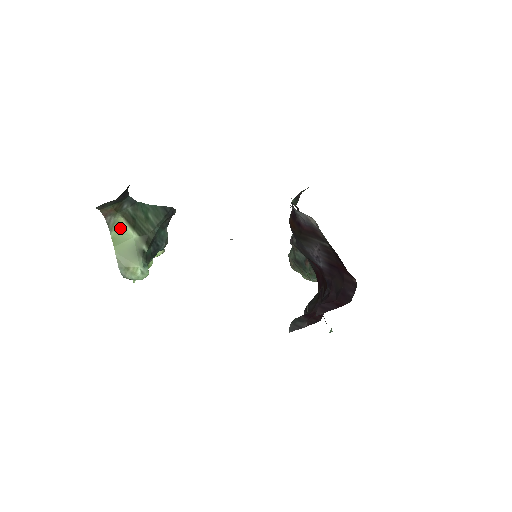
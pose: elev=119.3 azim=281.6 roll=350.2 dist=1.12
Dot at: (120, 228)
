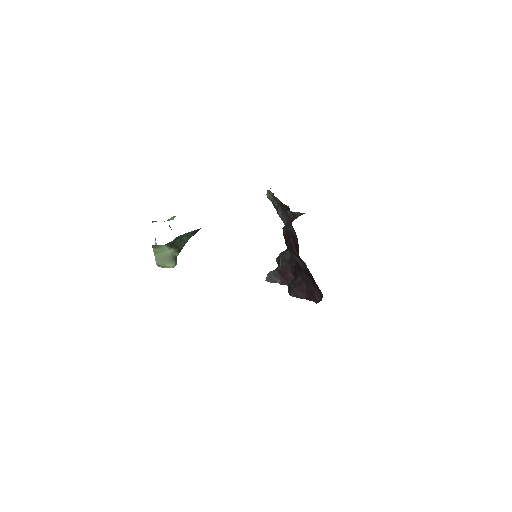
Dot at: (161, 248)
